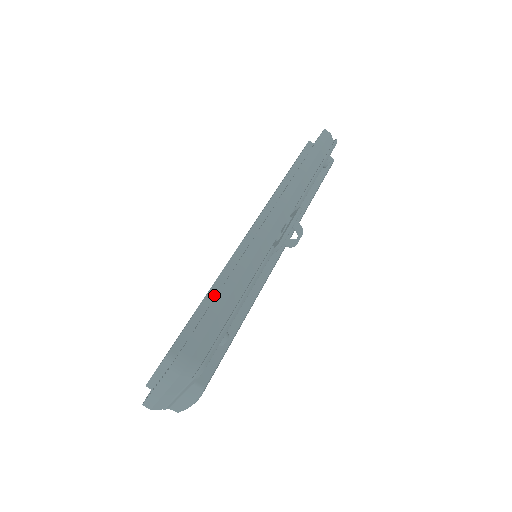
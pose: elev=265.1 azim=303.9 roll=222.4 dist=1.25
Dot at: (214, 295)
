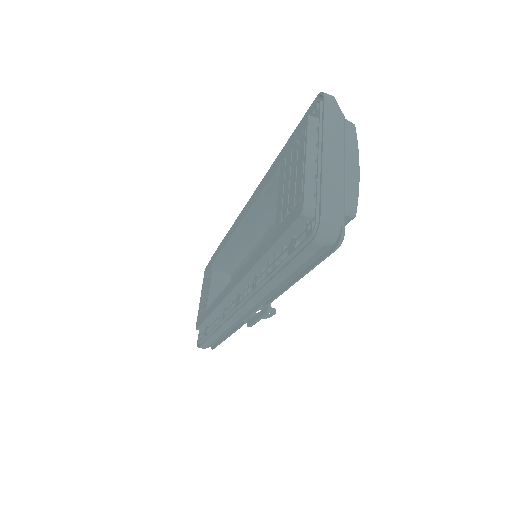
Dot at: (213, 317)
